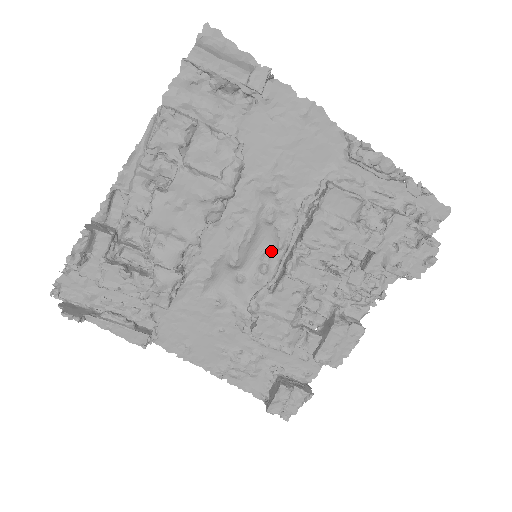
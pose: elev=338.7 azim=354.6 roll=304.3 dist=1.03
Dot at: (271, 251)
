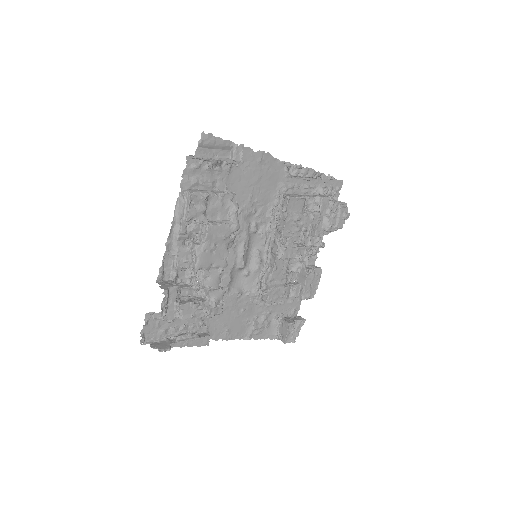
Dot at: (259, 248)
